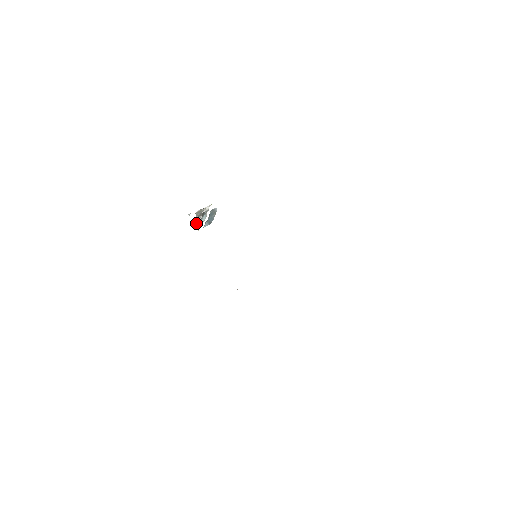
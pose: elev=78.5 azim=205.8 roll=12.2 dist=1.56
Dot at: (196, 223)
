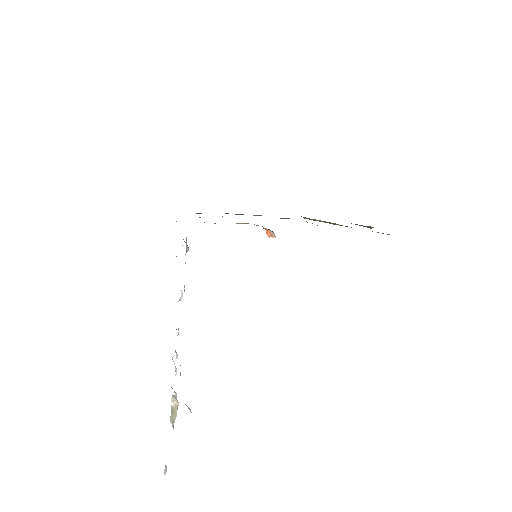
Dot at: occluded
